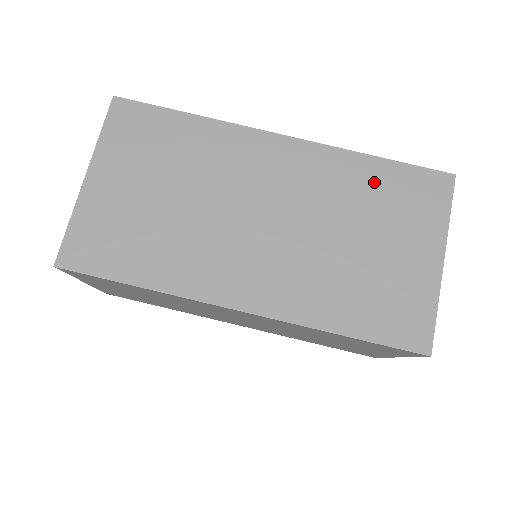
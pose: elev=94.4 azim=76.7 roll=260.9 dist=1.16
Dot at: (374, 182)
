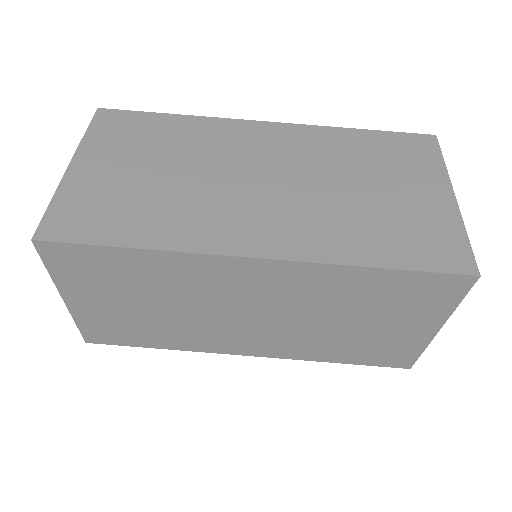
Dot at: (363, 146)
